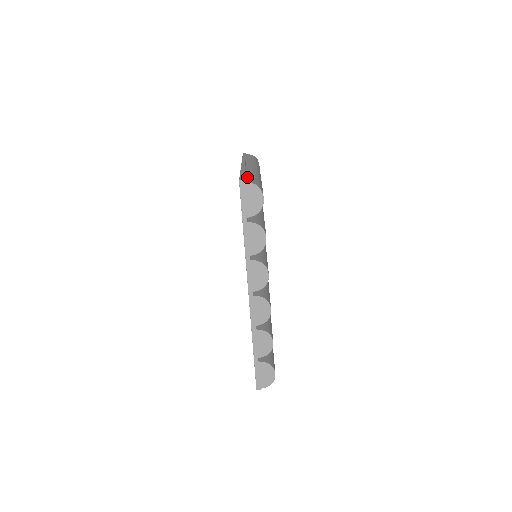
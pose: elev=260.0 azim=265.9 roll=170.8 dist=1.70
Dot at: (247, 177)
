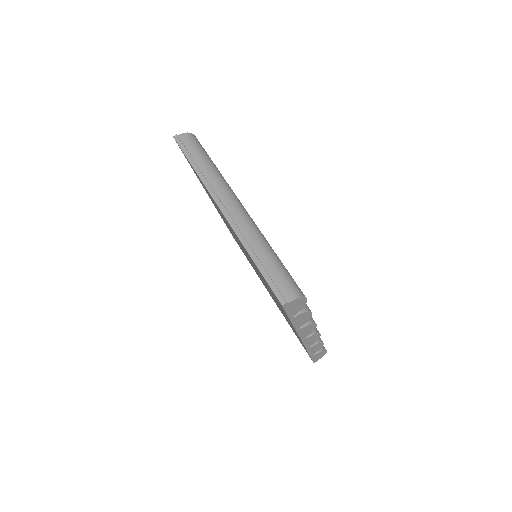
Dot at: (274, 278)
